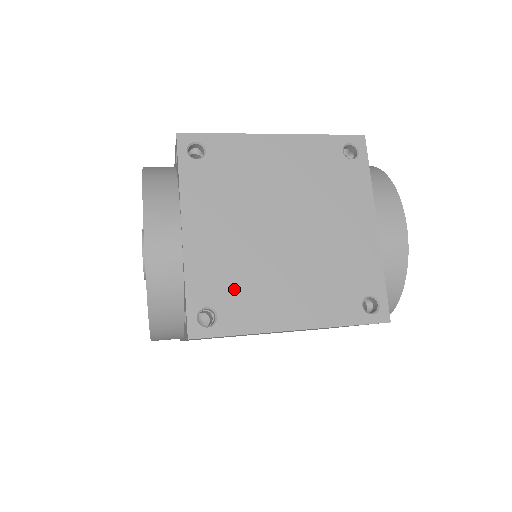
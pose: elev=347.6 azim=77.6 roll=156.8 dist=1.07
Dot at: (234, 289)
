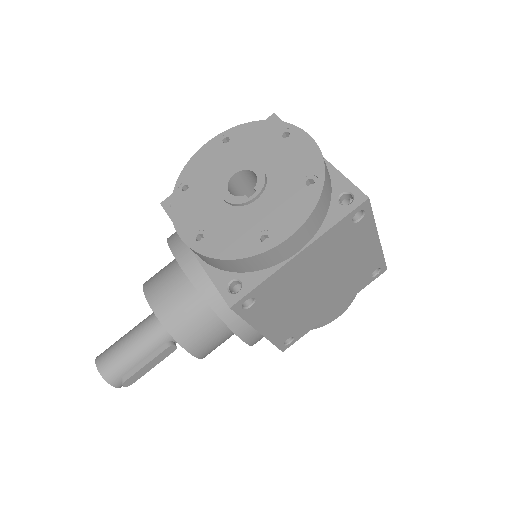
Dot at: occluded
